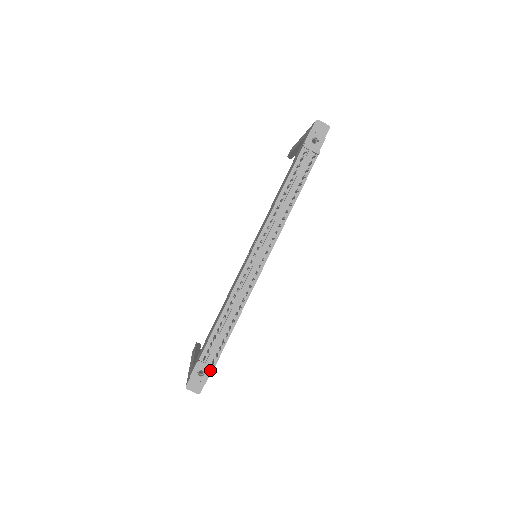
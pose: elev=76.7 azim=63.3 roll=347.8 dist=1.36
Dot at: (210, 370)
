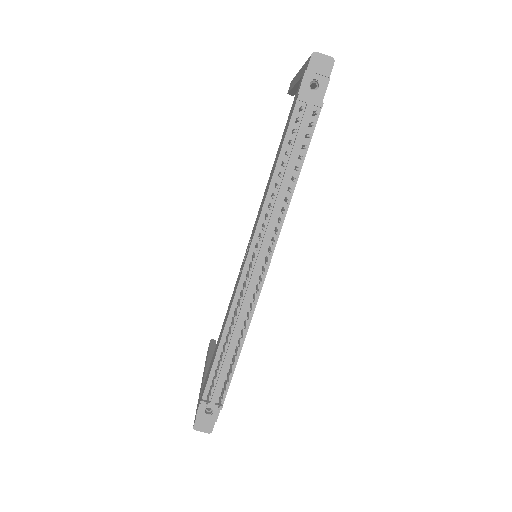
Dot at: occluded
